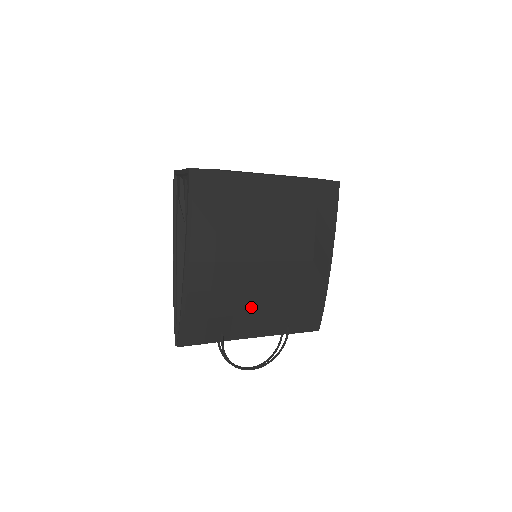
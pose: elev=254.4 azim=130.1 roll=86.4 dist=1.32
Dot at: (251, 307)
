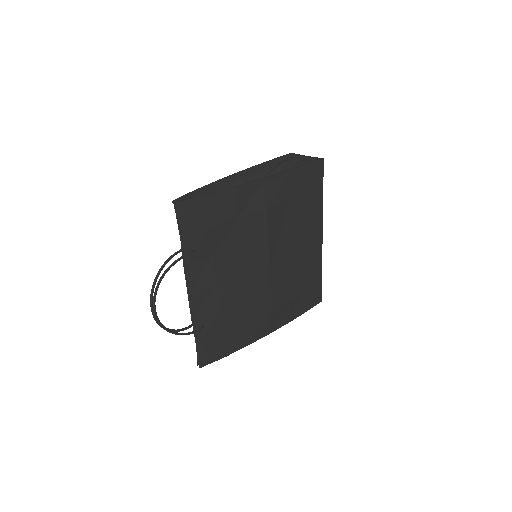
Dot at: (223, 271)
